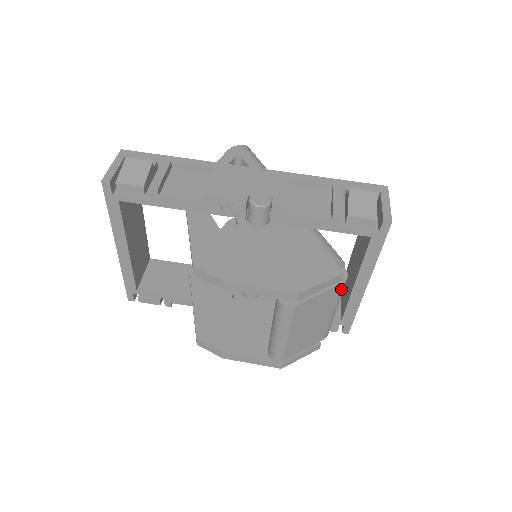
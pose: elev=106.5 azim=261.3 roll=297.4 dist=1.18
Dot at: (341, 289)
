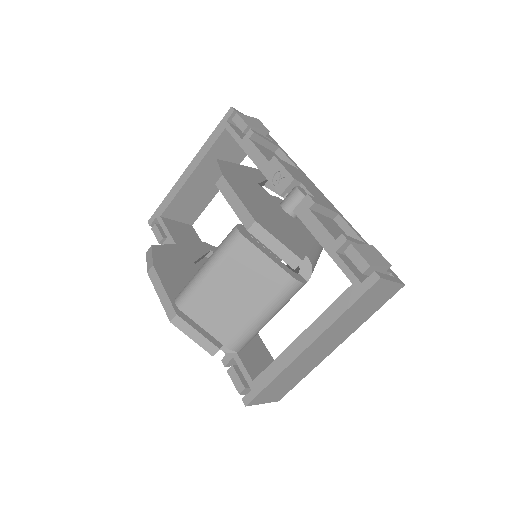
Dot at: (287, 285)
